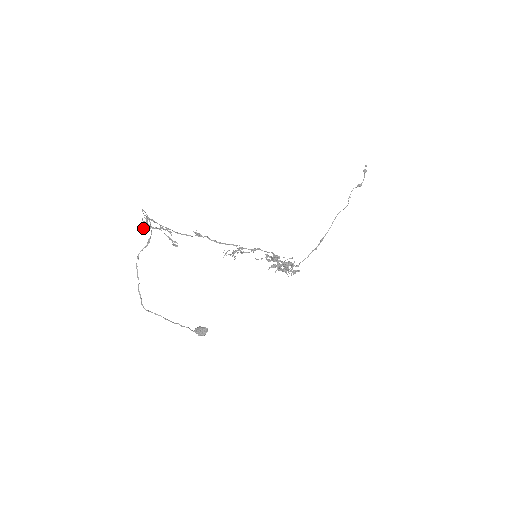
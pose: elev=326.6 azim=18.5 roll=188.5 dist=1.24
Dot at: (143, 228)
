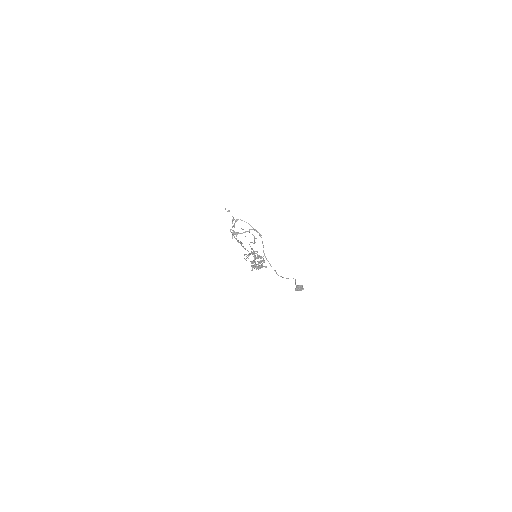
Dot at: (232, 237)
